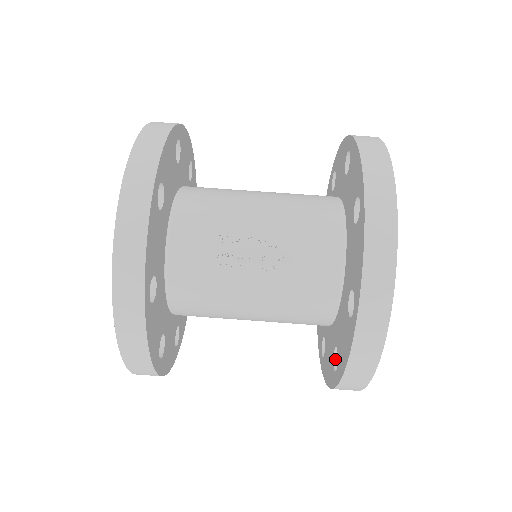
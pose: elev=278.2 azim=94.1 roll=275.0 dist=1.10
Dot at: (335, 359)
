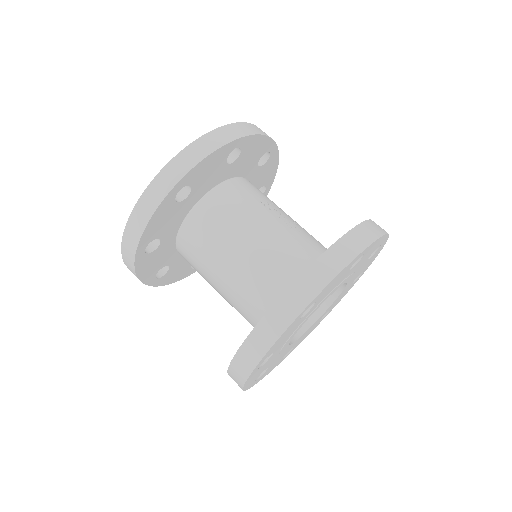
Dot at: occluded
